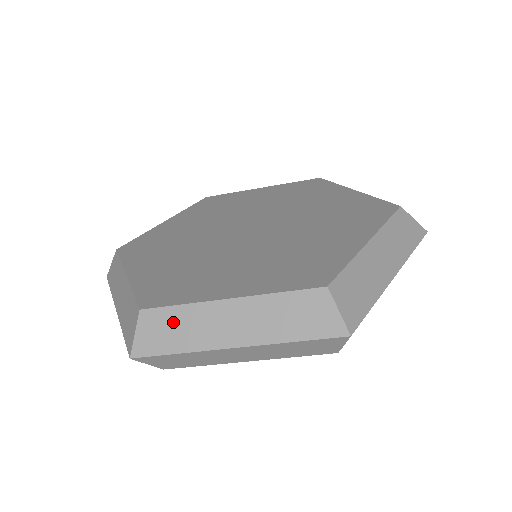
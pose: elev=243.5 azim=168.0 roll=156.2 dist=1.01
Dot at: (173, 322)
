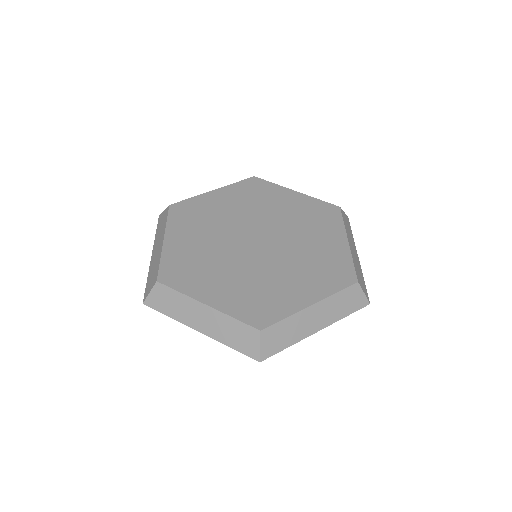
Dot at: (172, 299)
